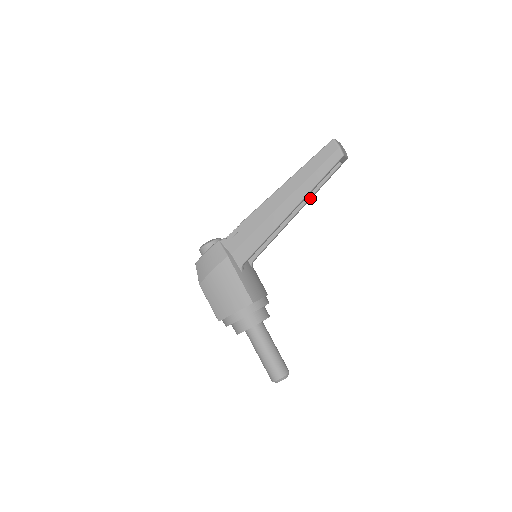
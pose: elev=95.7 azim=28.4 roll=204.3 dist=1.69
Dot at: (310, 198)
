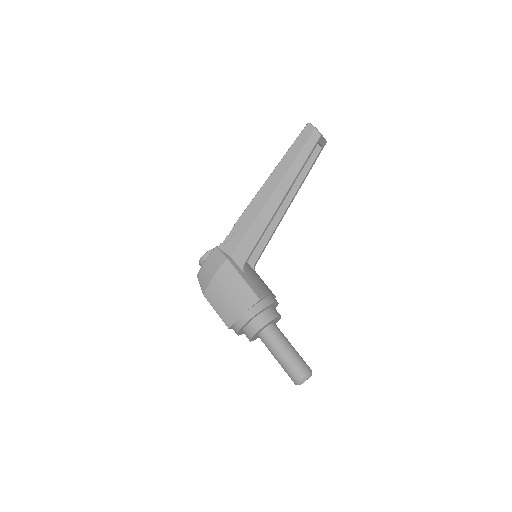
Dot at: (298, 188)
